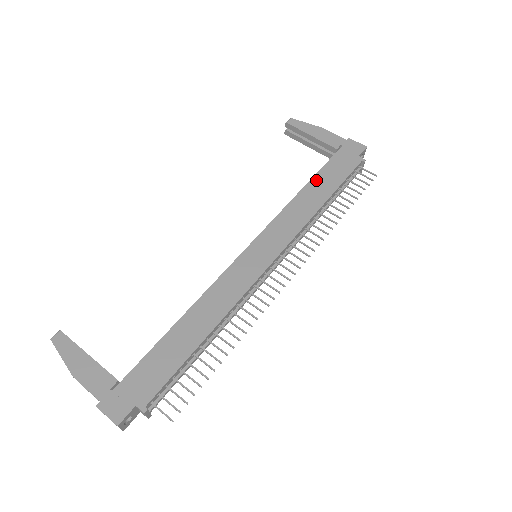
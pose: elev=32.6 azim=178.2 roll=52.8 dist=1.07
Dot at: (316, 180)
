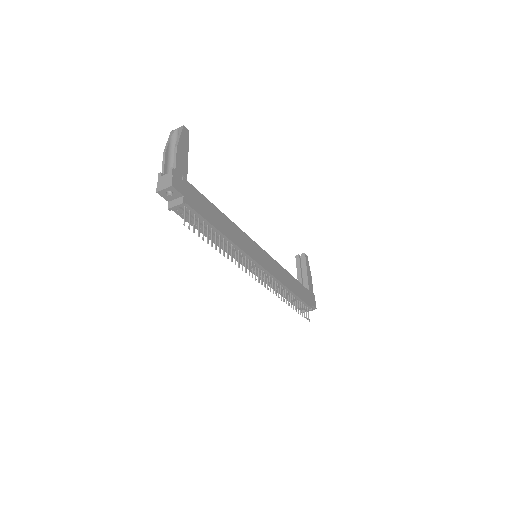
Dot at: (296, 282)
